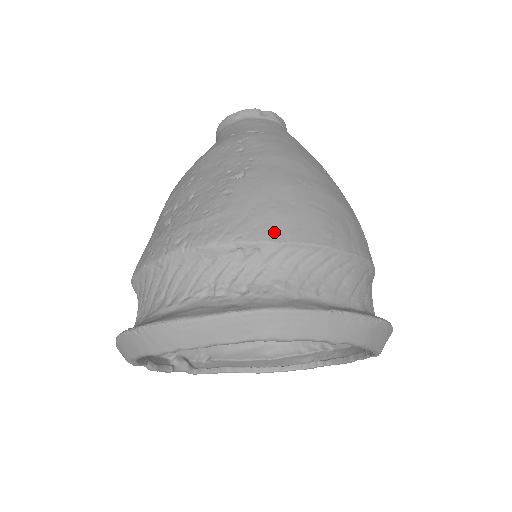
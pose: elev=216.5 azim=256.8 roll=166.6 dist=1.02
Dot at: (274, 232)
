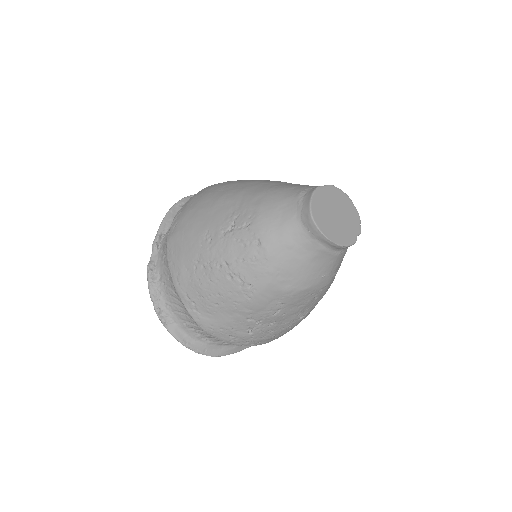
Dot at: occluded
